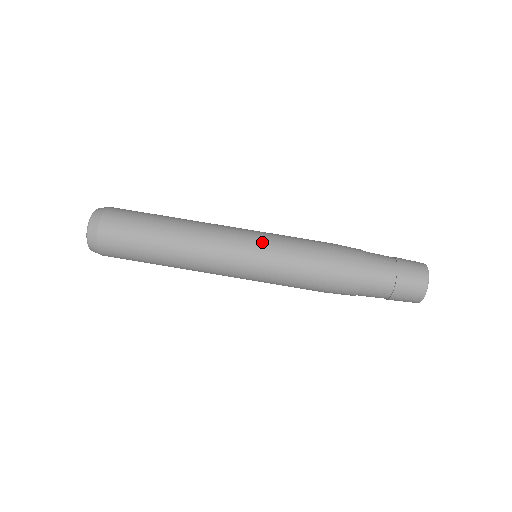
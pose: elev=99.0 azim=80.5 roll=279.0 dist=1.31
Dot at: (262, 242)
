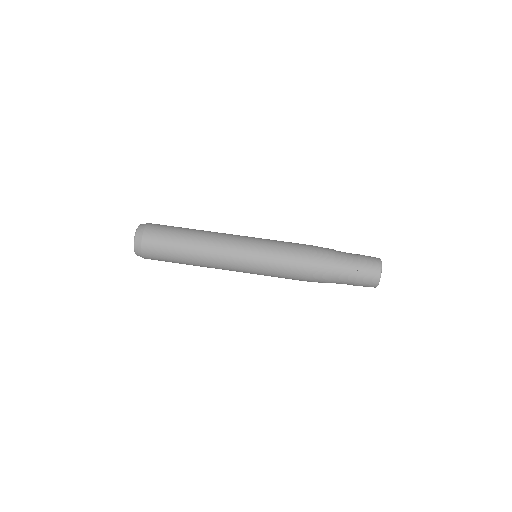
Dot at: (261, 239)
